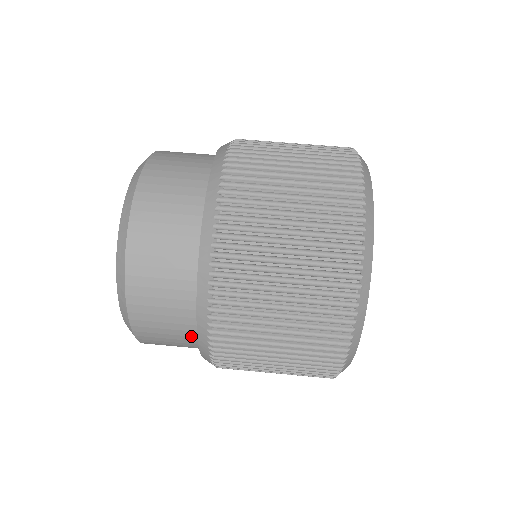
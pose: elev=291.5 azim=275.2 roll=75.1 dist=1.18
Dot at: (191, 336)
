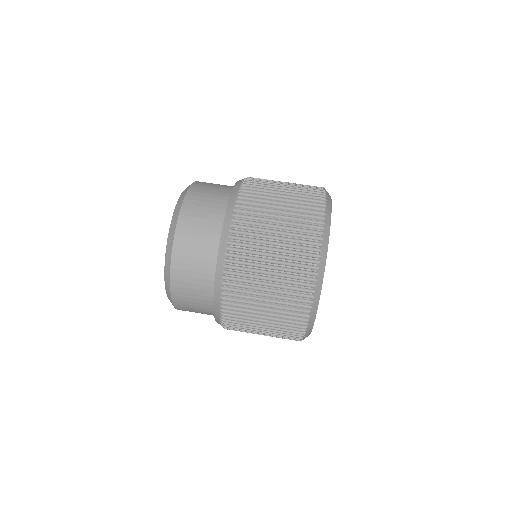
Dot at: (209, 308)
